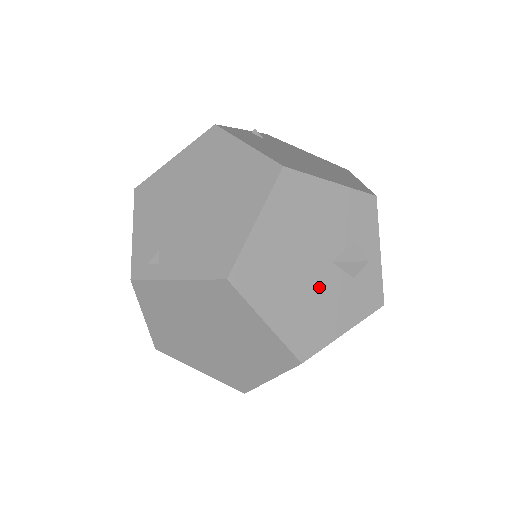
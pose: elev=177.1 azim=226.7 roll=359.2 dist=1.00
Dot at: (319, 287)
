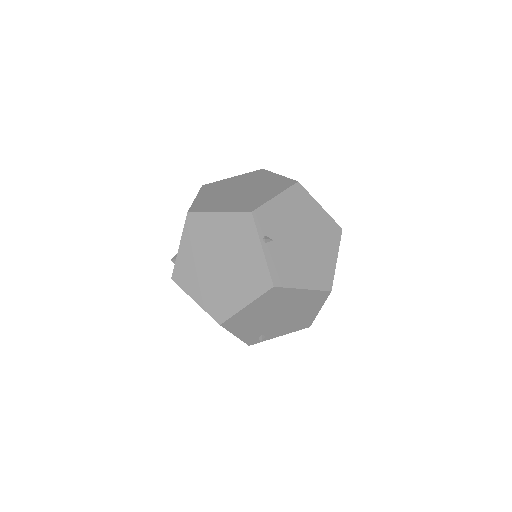
Dot at: occluded
